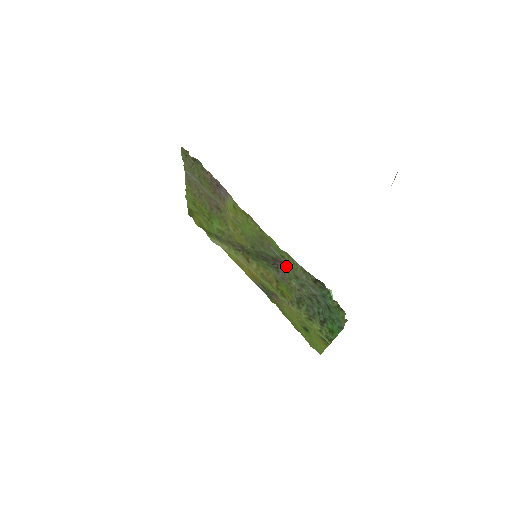
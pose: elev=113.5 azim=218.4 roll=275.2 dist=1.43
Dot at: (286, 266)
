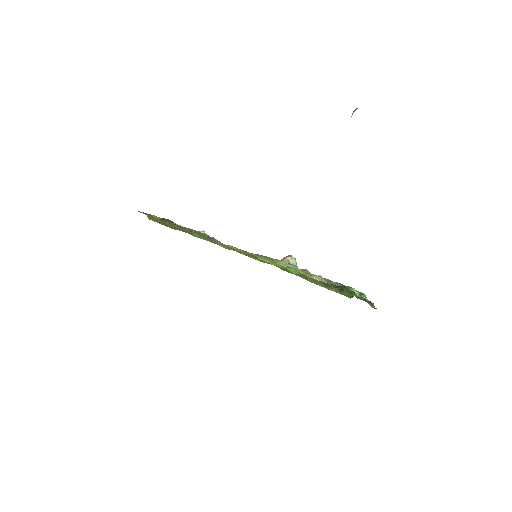
Dot at: (293, 263)
